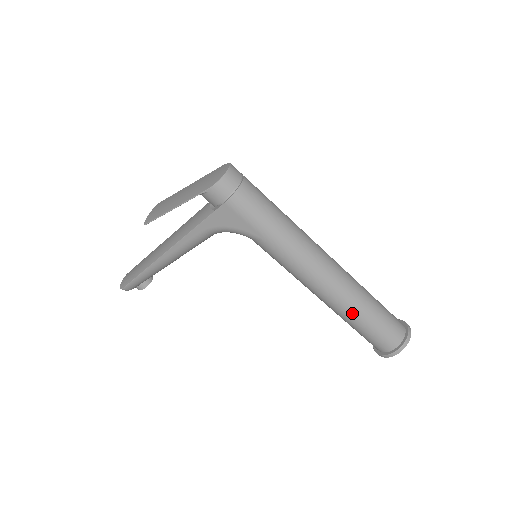
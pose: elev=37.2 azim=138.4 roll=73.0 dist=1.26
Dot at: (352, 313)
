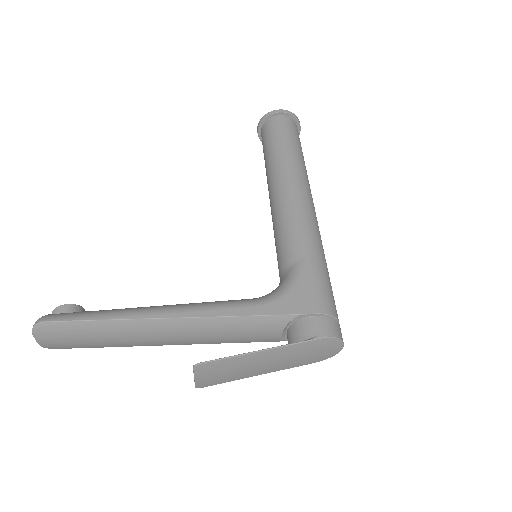
Dot at: occluded
